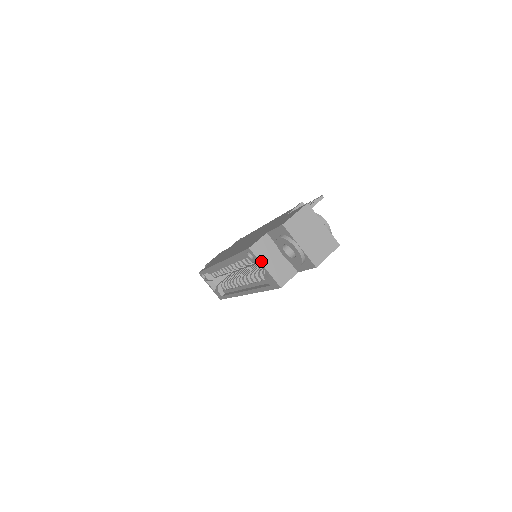
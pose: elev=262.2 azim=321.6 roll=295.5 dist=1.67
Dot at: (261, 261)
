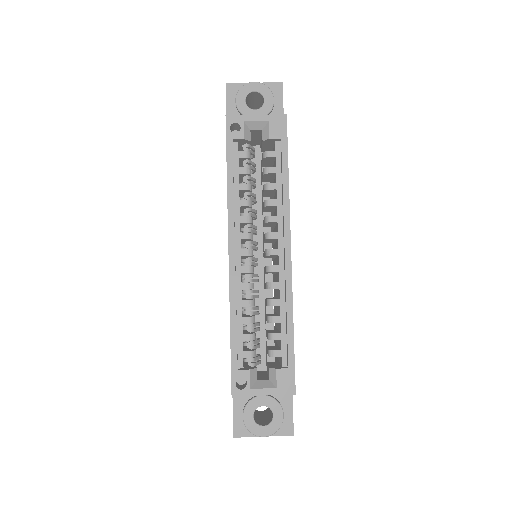
Dot at: (247, 116)
